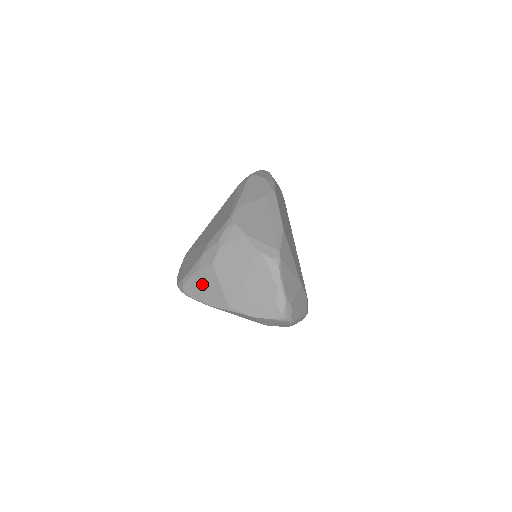
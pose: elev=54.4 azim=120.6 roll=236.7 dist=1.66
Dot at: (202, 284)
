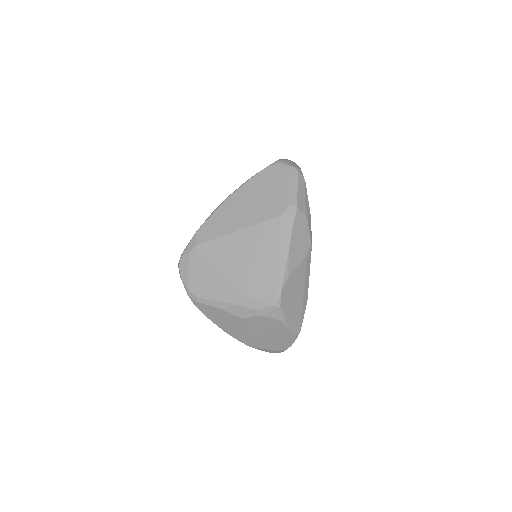
Dot at: (222, 318)
